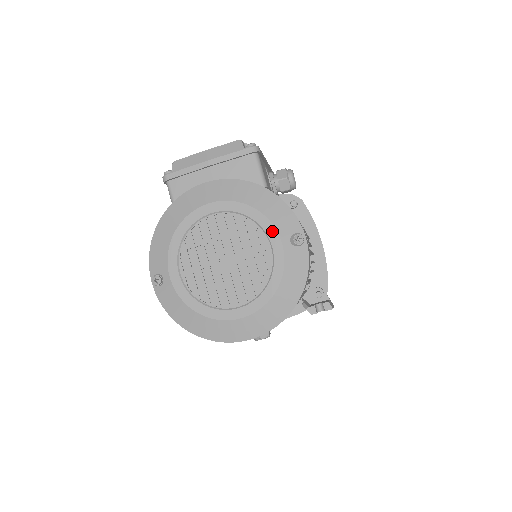
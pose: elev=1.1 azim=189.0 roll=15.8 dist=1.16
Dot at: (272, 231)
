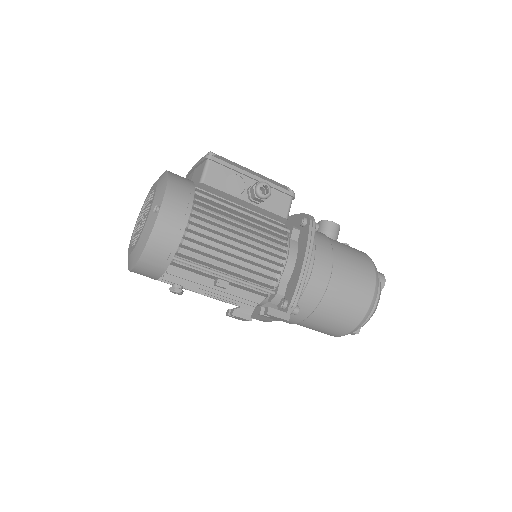
Dot at: (153, 202)
